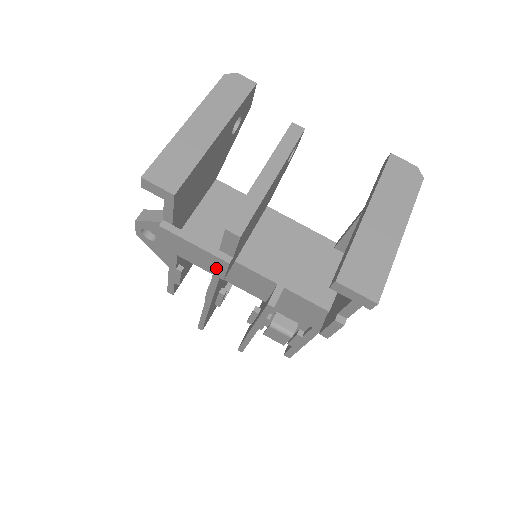
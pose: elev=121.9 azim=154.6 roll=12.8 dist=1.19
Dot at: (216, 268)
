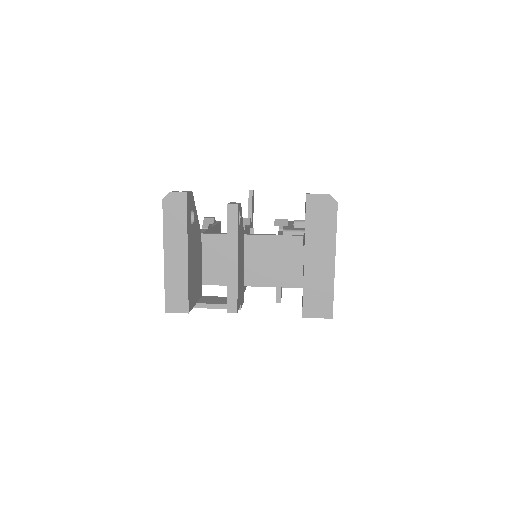
Dot at: occluded
